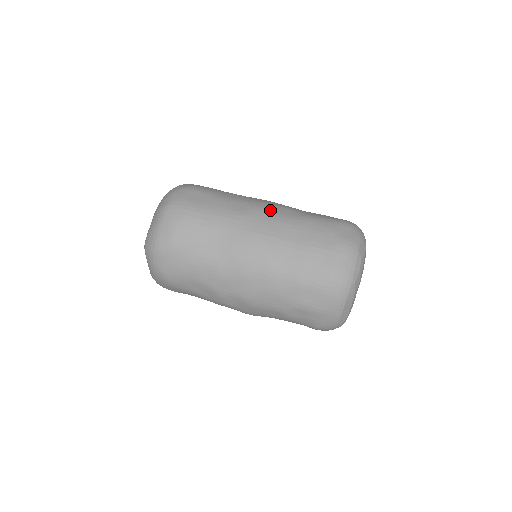
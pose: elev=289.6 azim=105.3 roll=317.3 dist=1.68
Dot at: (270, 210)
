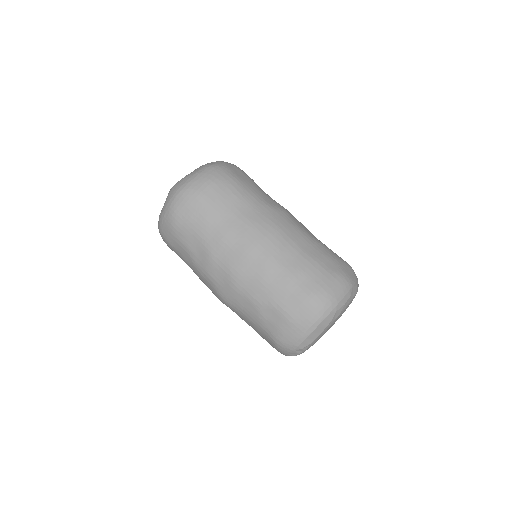
Dot at: (294, 218)
